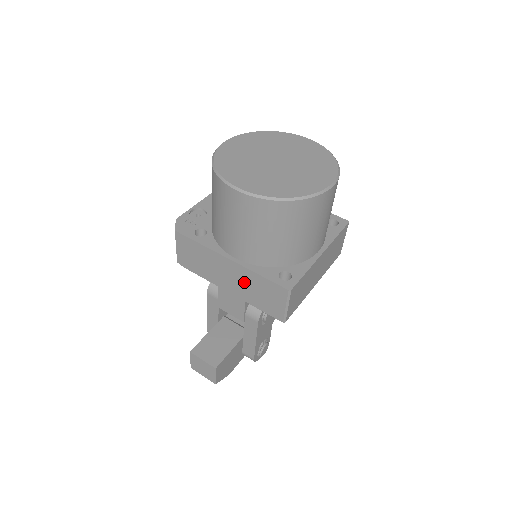
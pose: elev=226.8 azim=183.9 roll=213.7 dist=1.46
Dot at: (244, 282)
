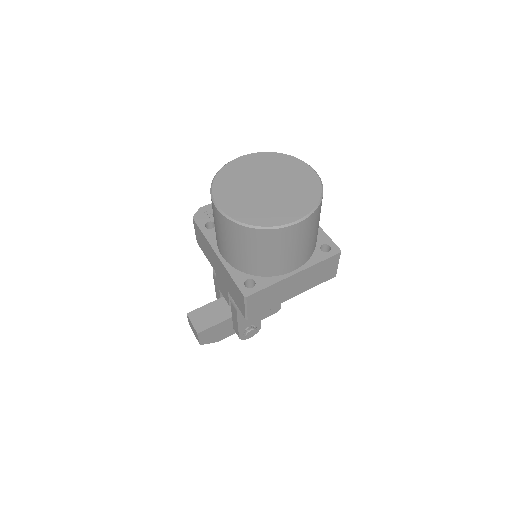
Dot at: (225, 276)
